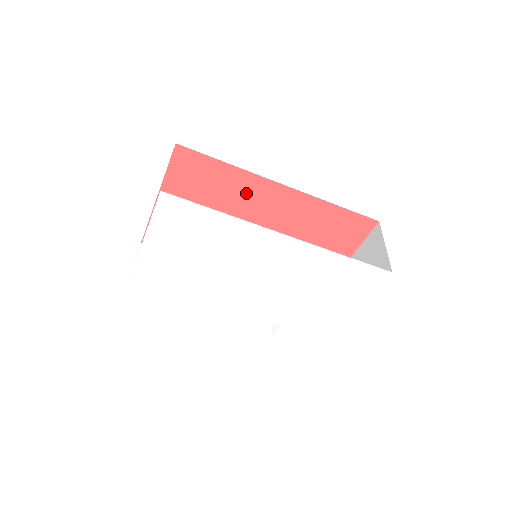
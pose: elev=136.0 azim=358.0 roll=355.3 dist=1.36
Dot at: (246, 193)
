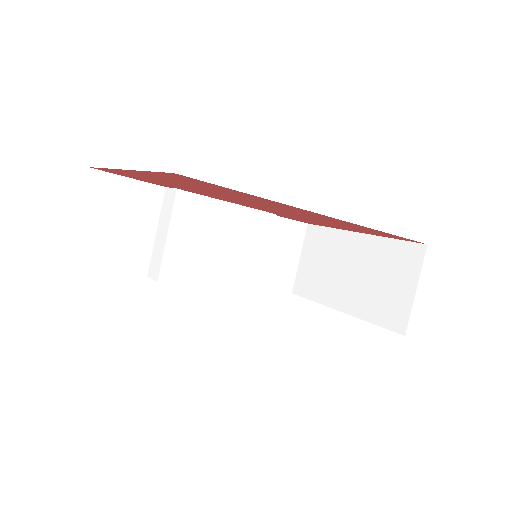
Dot at: (271, 204)
